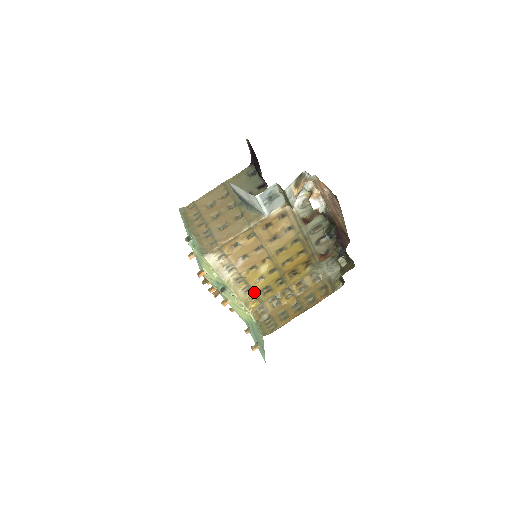
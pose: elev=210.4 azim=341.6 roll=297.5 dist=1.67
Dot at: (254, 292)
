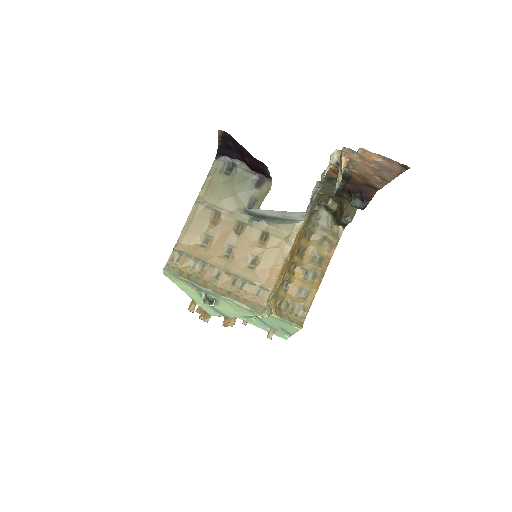
Dot at: (275, 295)
